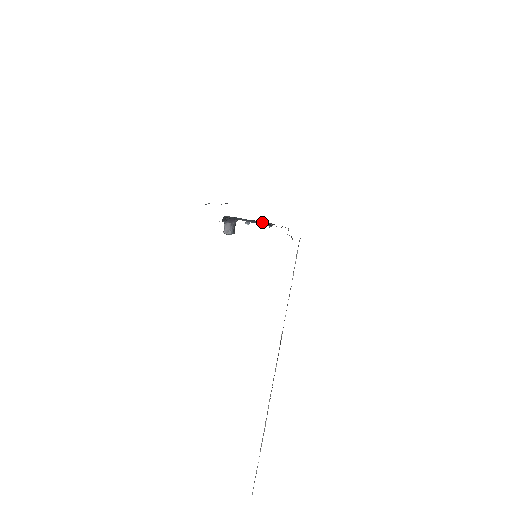
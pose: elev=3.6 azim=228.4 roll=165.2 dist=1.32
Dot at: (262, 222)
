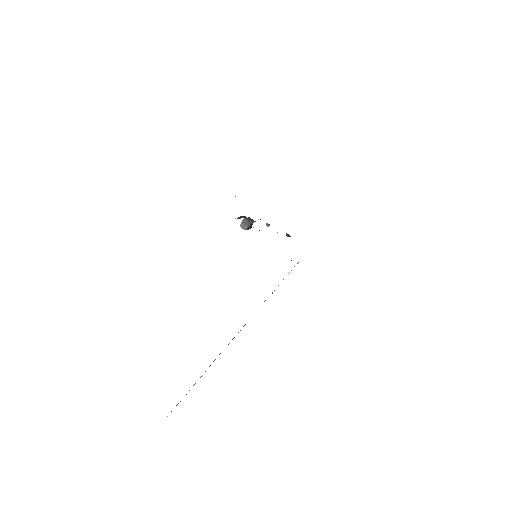
Dot at: occluded
